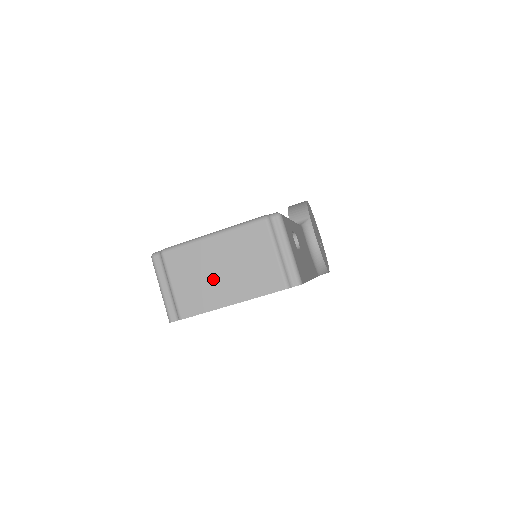
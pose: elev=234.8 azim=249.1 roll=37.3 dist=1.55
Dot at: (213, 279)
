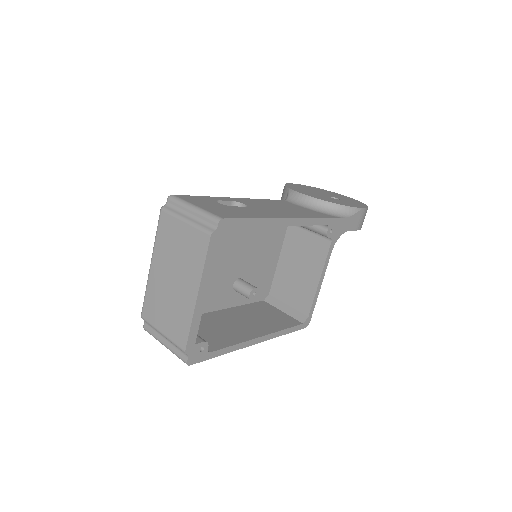
Dot at: (174, 294)
